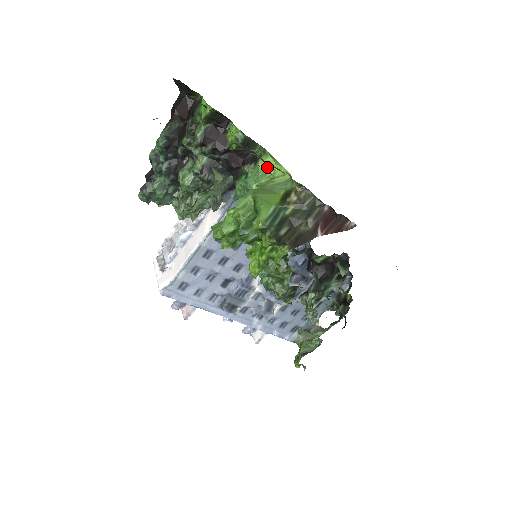
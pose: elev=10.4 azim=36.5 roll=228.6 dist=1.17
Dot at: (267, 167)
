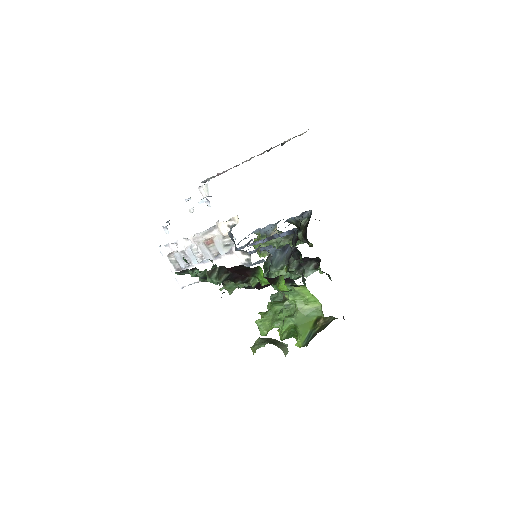
Dot at: (303, 292)
